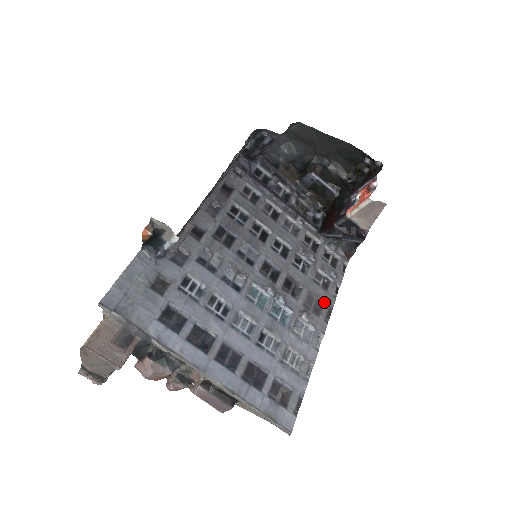
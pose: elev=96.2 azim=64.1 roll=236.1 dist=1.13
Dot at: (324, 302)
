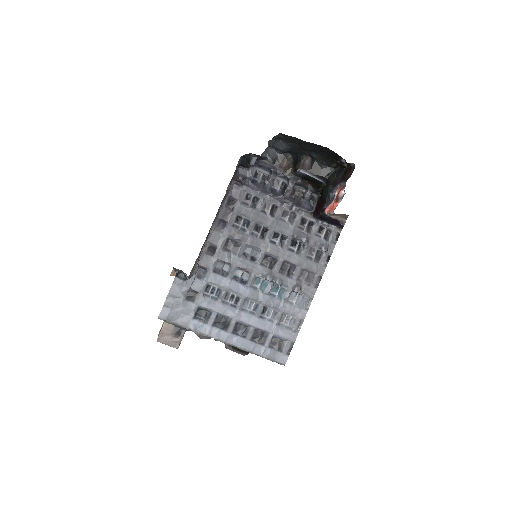
Dot at: (315, 273)
